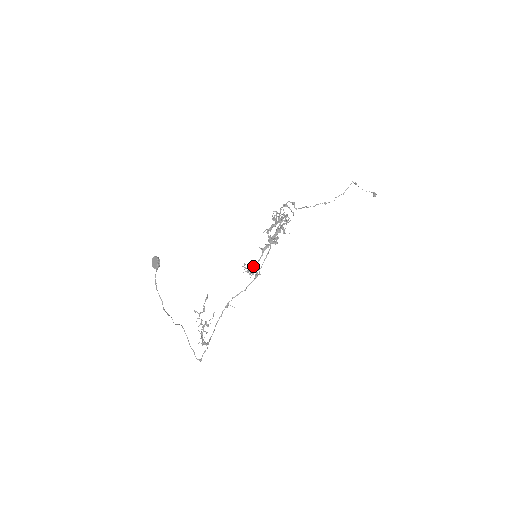
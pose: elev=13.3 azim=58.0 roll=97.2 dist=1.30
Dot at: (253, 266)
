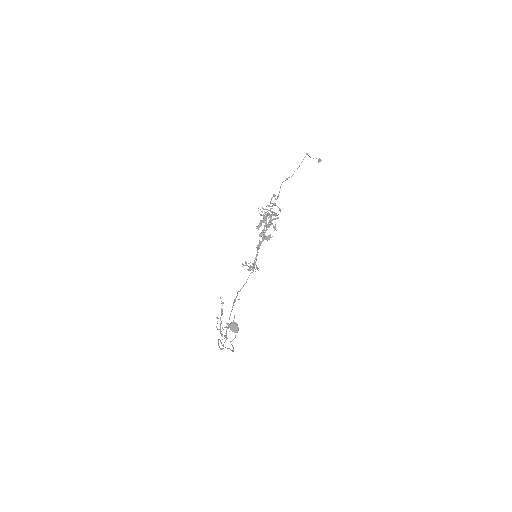
Dot at: (253, 264)
